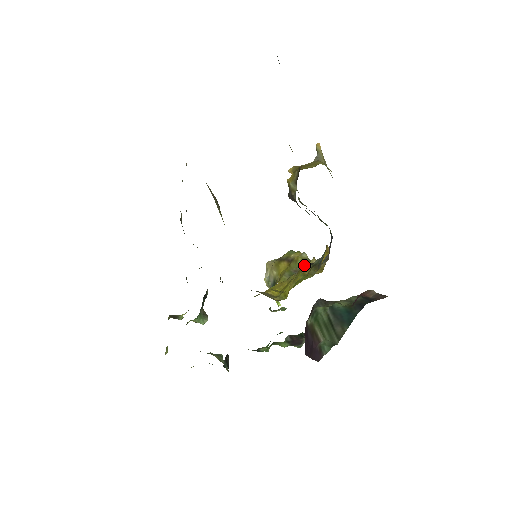
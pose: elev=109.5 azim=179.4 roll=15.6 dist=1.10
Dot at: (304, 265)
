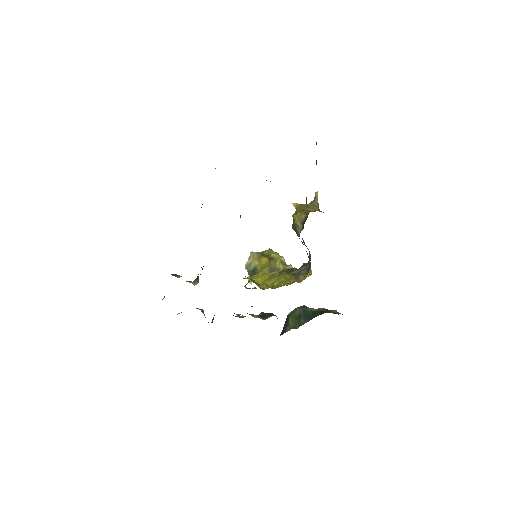
Dot at: (282, 266)
